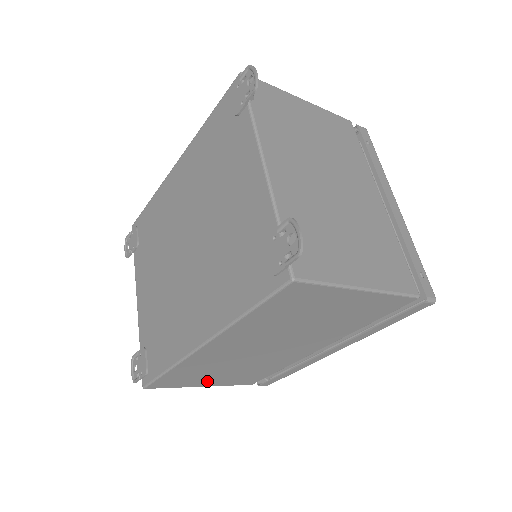
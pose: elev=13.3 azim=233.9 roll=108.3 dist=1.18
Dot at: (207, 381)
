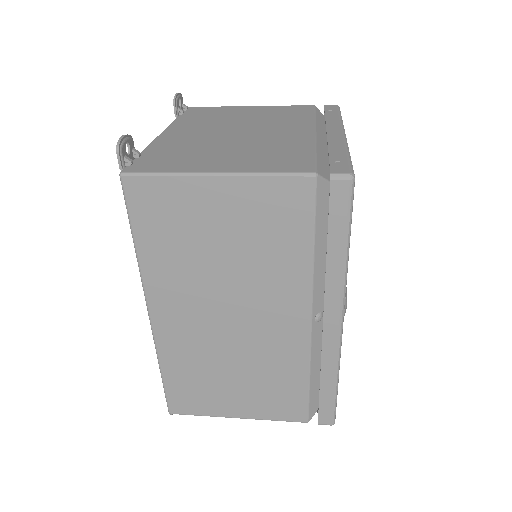
Dot at: (231, 403)
